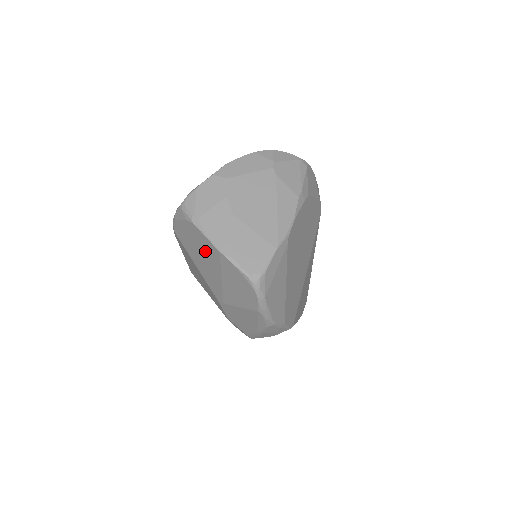
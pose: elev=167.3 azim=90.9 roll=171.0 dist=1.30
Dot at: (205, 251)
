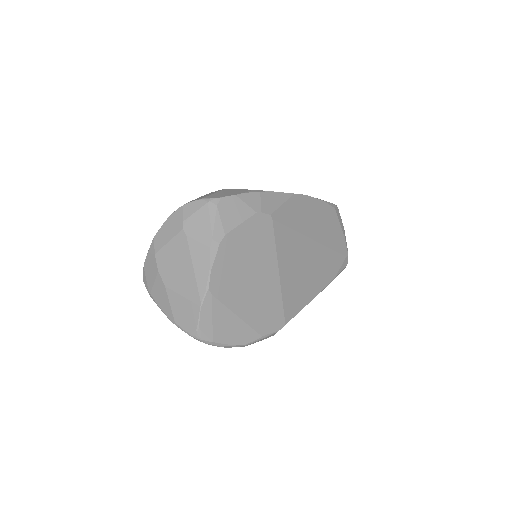
Dot at: occluded
